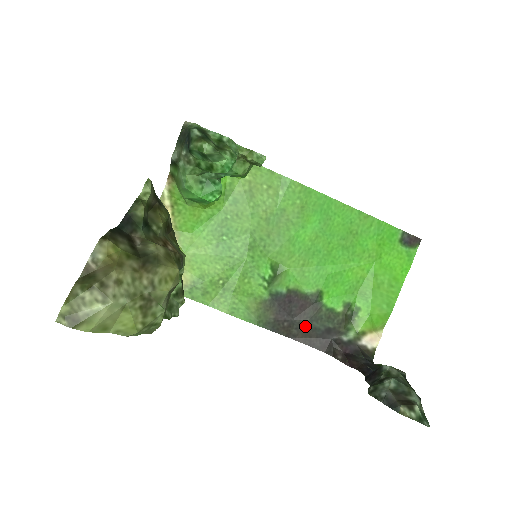
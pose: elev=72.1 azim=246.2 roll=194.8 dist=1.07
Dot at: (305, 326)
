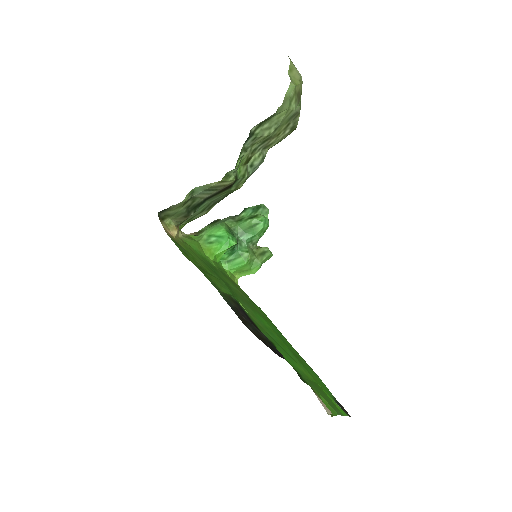
Dot at: (261, 335)
